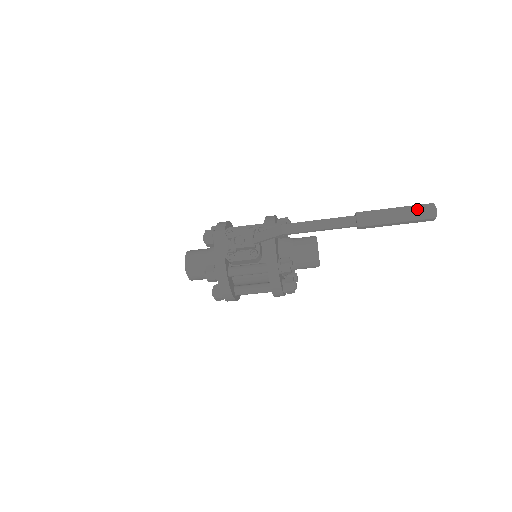
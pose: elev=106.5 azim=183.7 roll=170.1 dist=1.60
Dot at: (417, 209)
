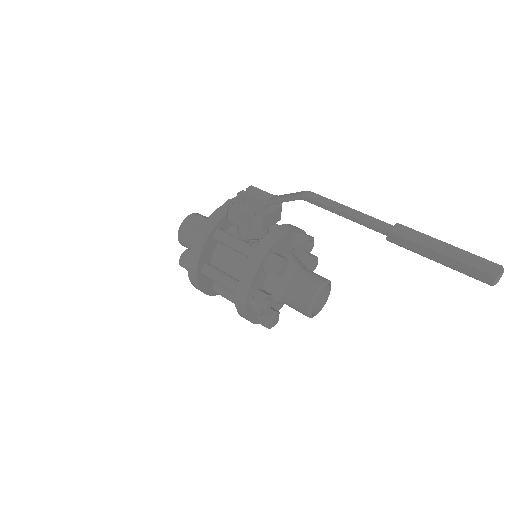
Dot at: (476, 258)
